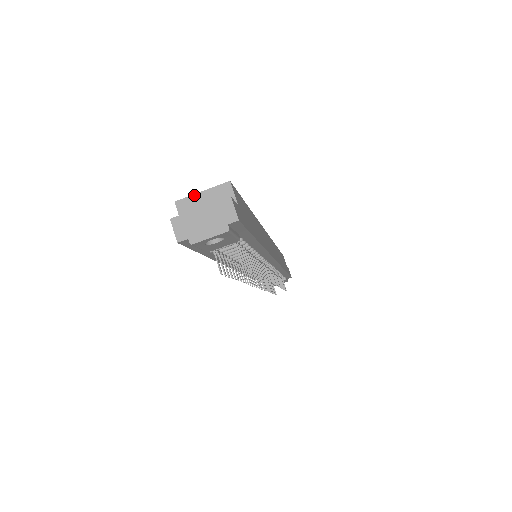
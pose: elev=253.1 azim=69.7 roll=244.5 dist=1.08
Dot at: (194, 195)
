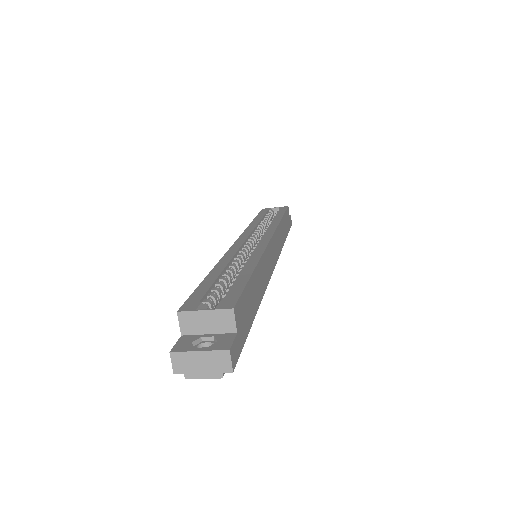
Dot at: (196, 311)
